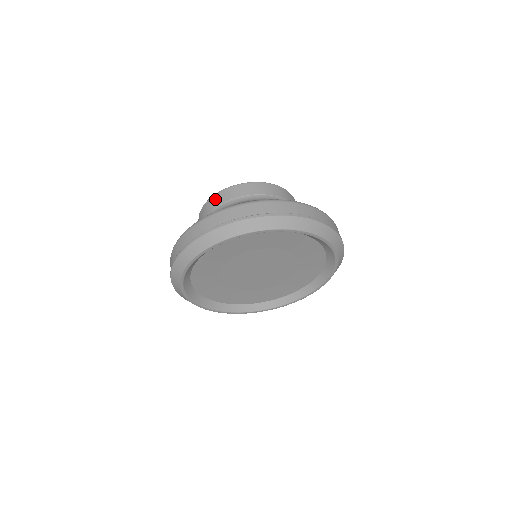
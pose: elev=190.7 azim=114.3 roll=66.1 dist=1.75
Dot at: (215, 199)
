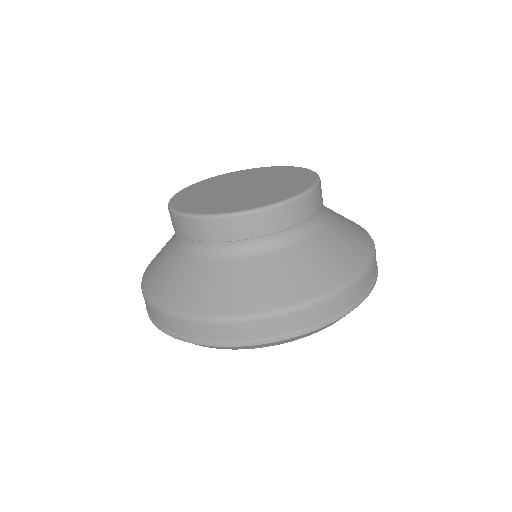
Dot at: (277, 216)
